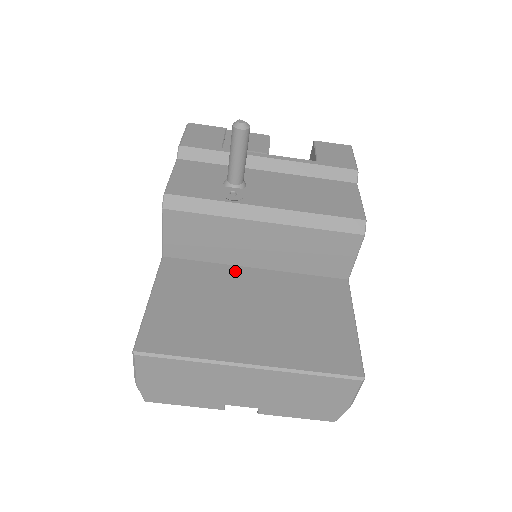
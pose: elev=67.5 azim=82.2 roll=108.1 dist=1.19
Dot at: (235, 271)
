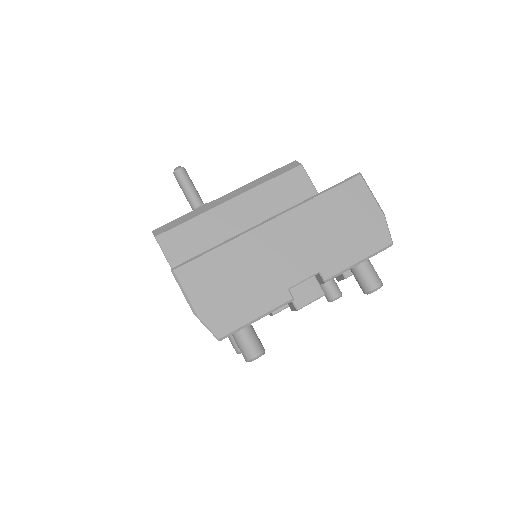
Dot at: occluded
